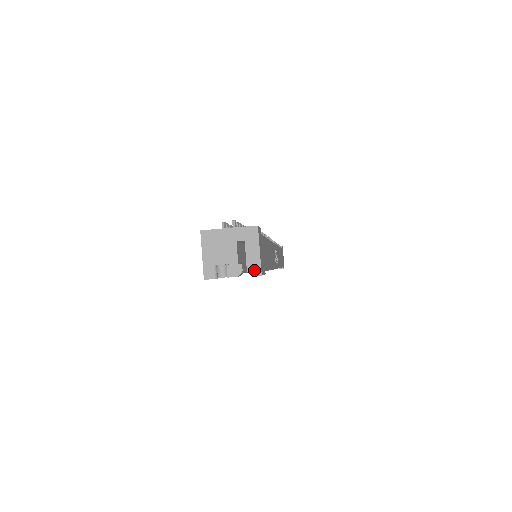
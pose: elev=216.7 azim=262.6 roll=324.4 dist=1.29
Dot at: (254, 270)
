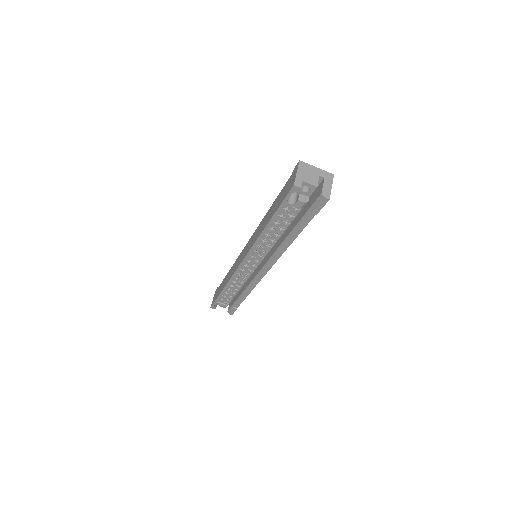
Dot at: (326, 195)
